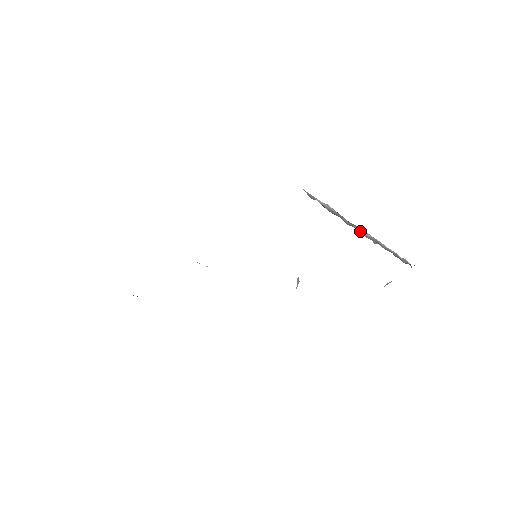
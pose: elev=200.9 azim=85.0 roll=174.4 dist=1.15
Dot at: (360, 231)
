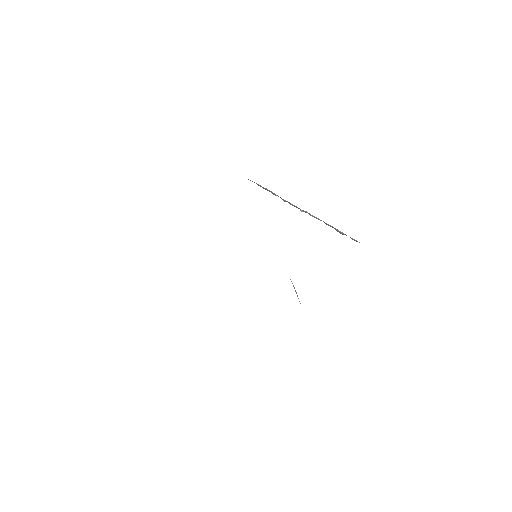
Dot at: (290, 203)
